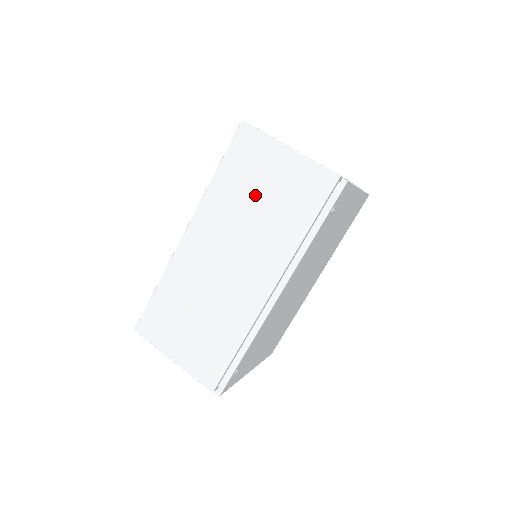
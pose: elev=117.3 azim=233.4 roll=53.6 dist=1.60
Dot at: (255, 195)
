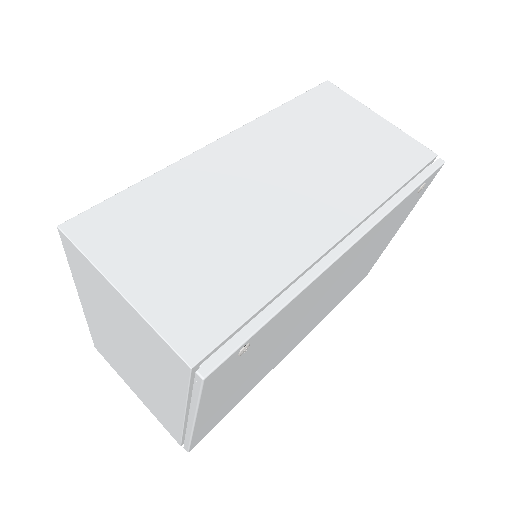
Dot at: (333, 137)
